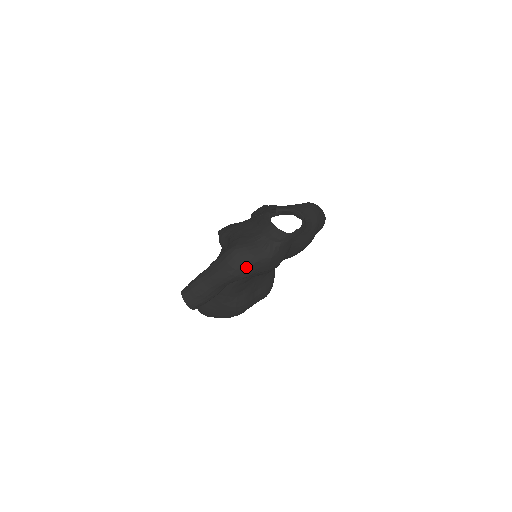
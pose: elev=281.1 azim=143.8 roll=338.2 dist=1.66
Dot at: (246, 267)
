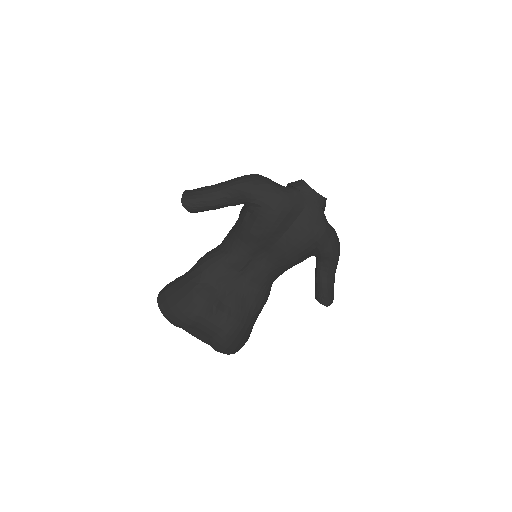
Dot at: (257, 181)
